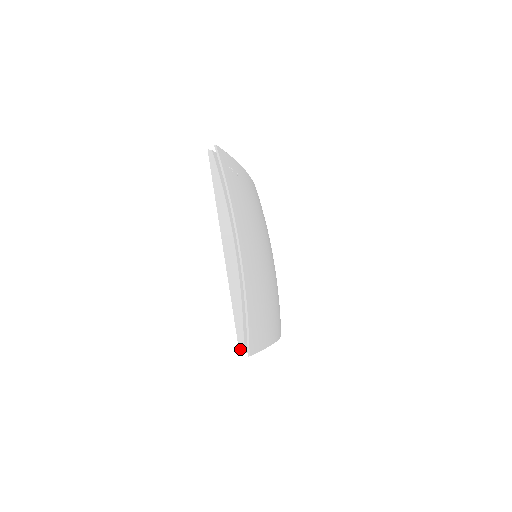
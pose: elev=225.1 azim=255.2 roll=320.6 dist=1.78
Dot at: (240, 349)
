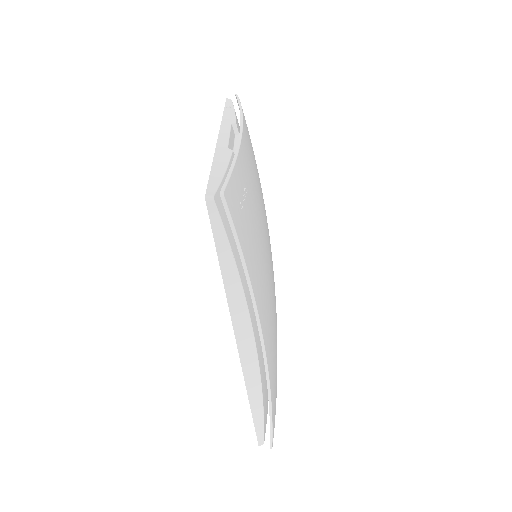
Dot at: (259, 442)
